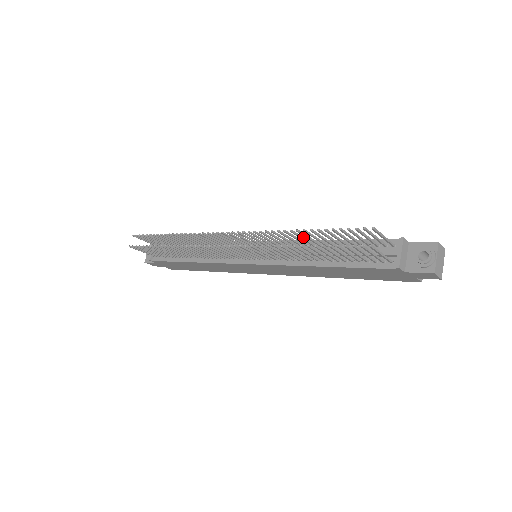
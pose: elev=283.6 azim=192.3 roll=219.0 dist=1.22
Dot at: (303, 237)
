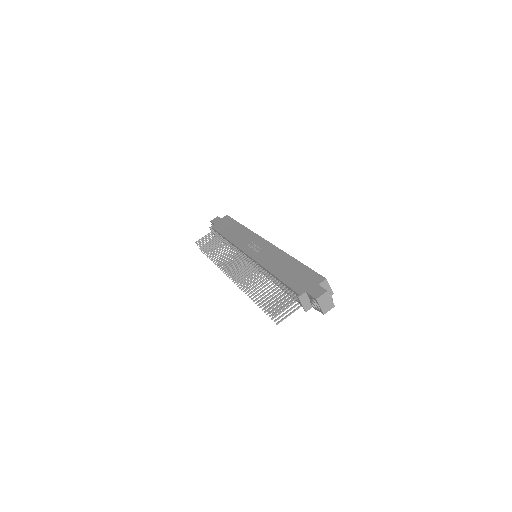
Dot at: (258, 284)
